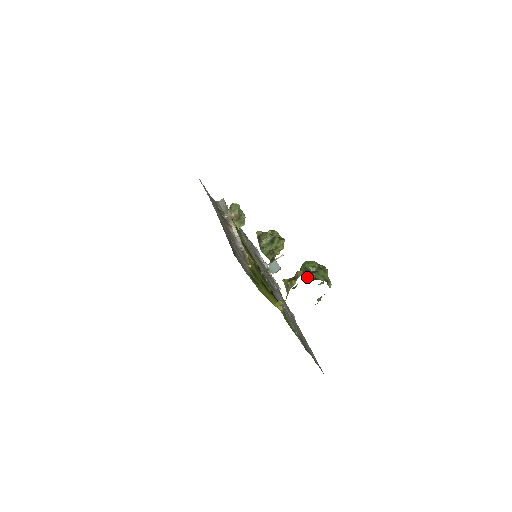
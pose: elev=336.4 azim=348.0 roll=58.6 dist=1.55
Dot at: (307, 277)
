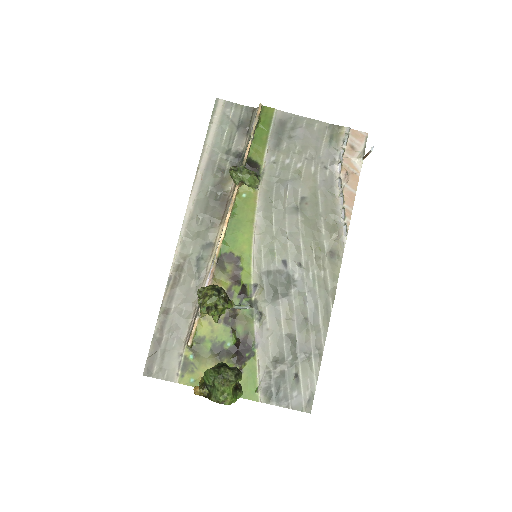
Dot at: (207, 389)
